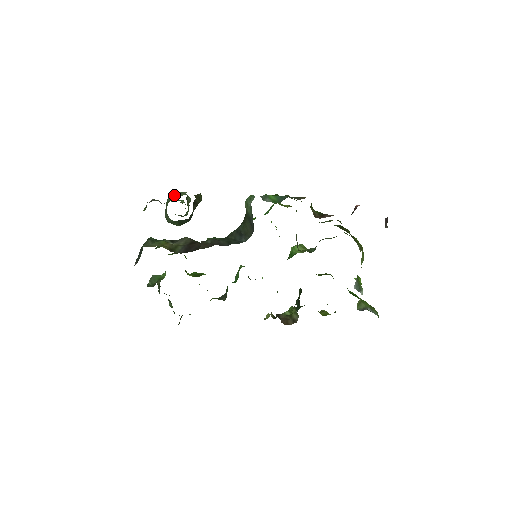
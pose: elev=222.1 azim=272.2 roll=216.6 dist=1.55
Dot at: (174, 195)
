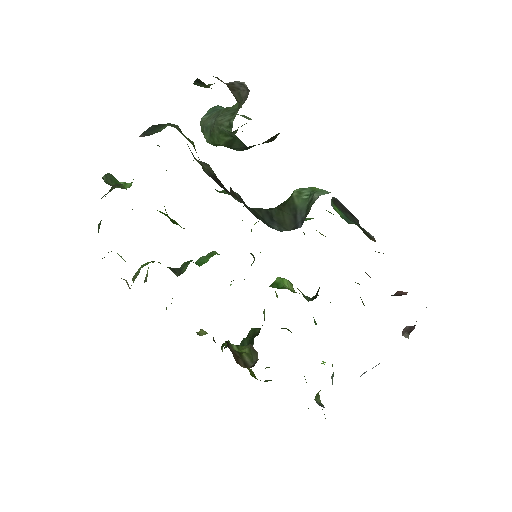
Dot at: occluded
